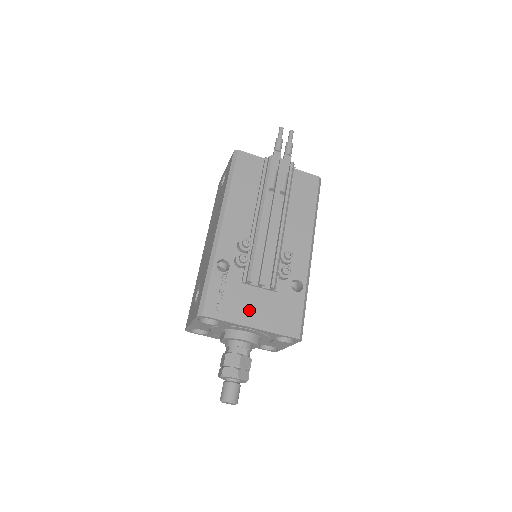
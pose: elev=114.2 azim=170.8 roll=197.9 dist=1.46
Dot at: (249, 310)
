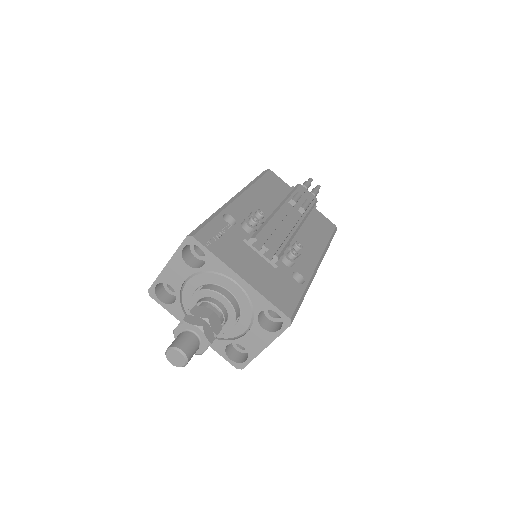
Dot at: (243, 263)
